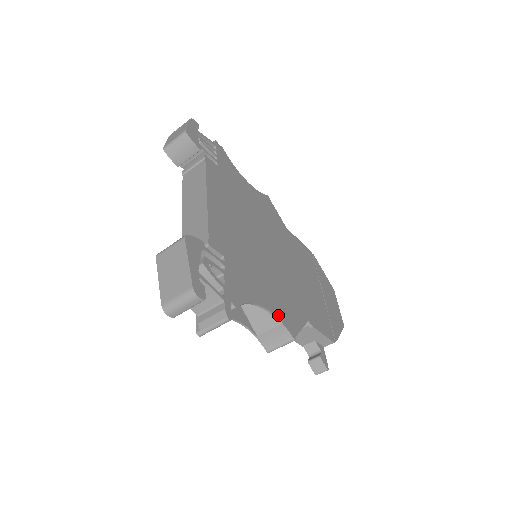
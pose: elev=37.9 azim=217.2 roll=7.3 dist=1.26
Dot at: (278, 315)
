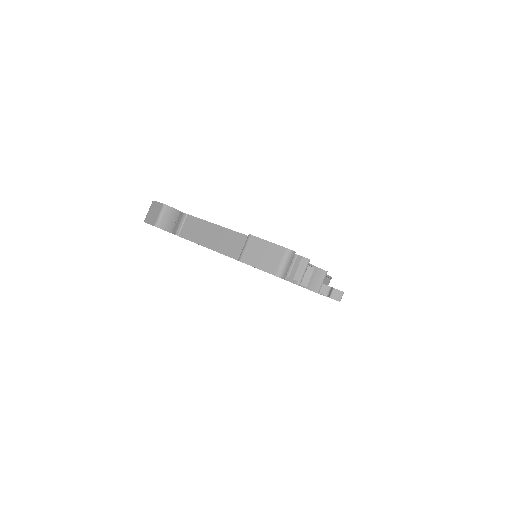
Dot at: (309, 264)
